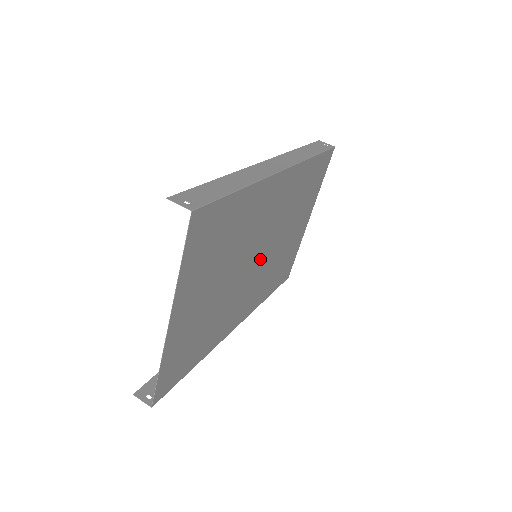
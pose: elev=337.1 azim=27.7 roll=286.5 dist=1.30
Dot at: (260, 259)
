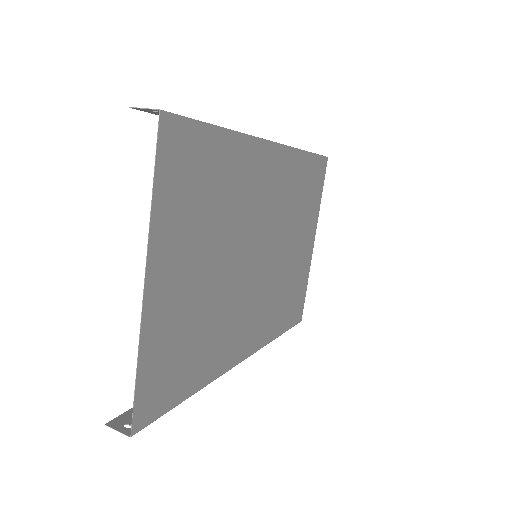
Dot at: (262, 263)
